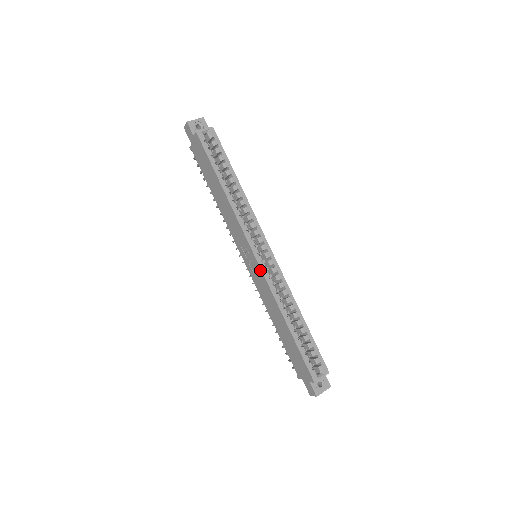
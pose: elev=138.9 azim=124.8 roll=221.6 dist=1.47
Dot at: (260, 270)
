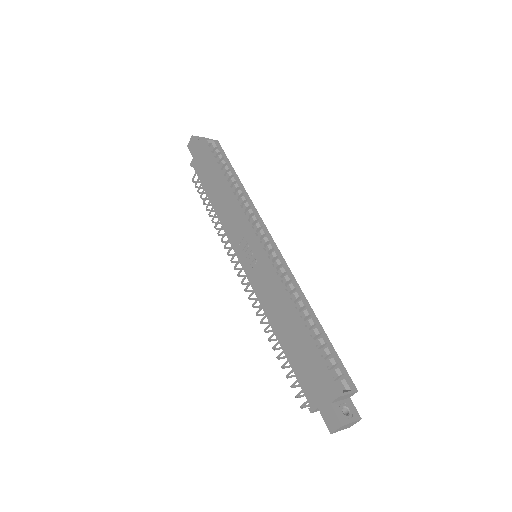
Dot at: (262, 257)
